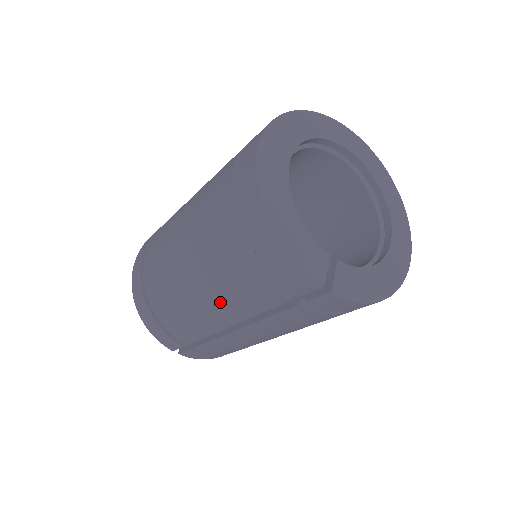
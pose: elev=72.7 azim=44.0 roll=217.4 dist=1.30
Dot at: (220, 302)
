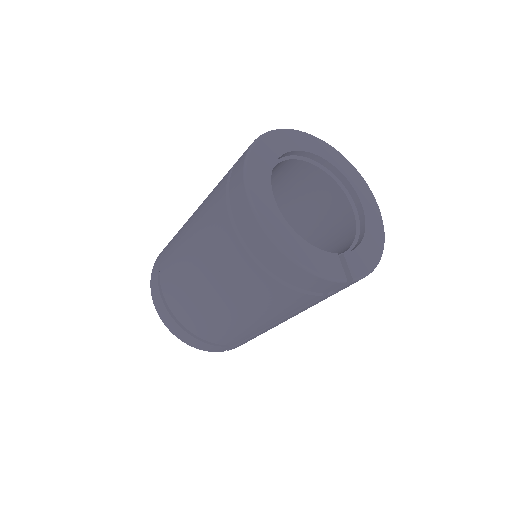
Dot at: (262, 316)
